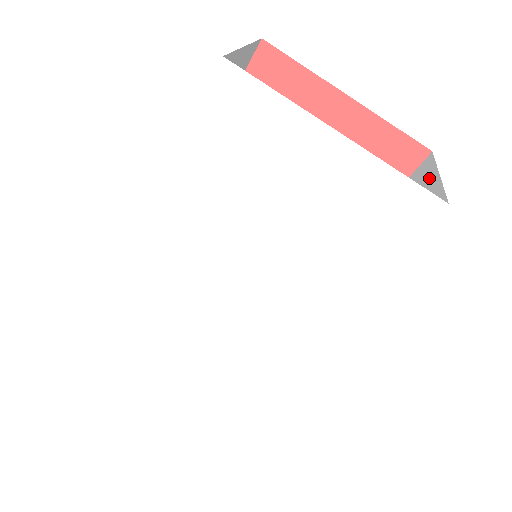
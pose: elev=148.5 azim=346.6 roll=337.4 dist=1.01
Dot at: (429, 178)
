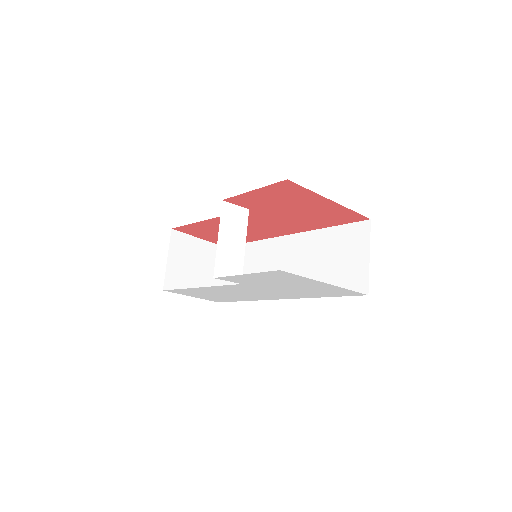
Dot at: (364, 250)
